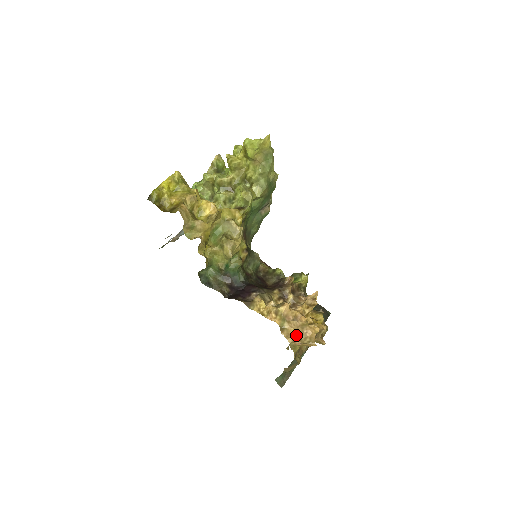
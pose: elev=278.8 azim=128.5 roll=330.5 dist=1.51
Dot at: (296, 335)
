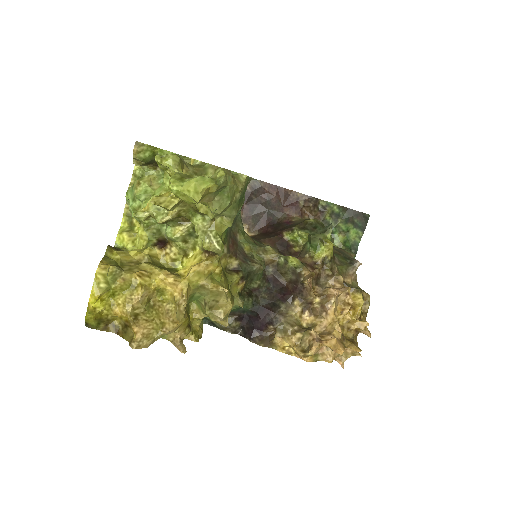
Dot at: (335, 358)
